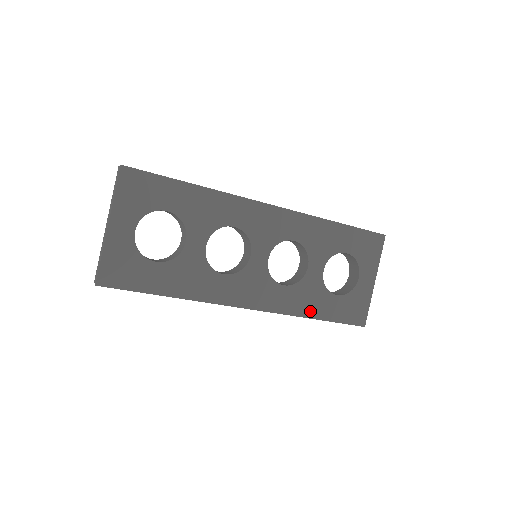
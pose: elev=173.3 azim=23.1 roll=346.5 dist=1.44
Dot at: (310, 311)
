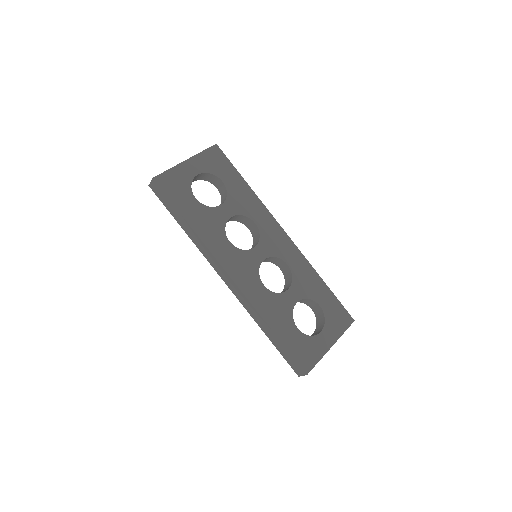
Dot at: (272, 320)
